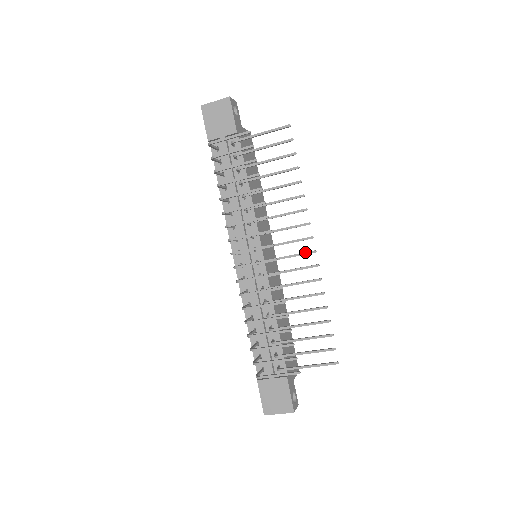
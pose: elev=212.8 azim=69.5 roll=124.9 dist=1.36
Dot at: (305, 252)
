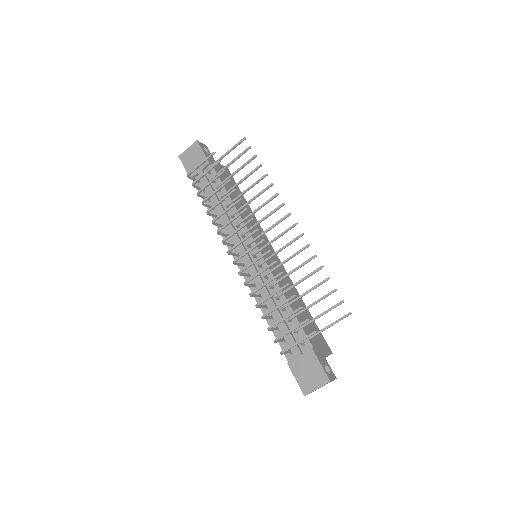
Dot at: (288, 228)
